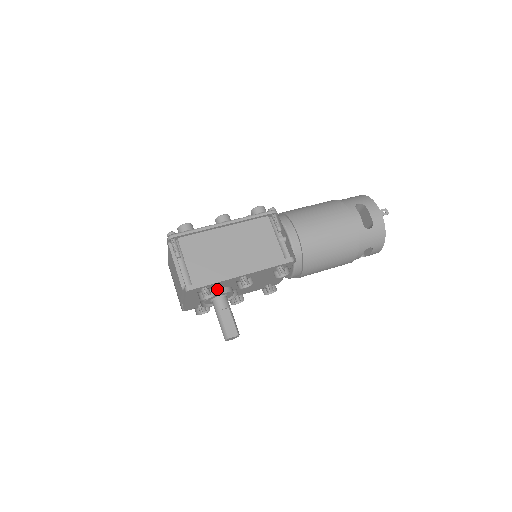
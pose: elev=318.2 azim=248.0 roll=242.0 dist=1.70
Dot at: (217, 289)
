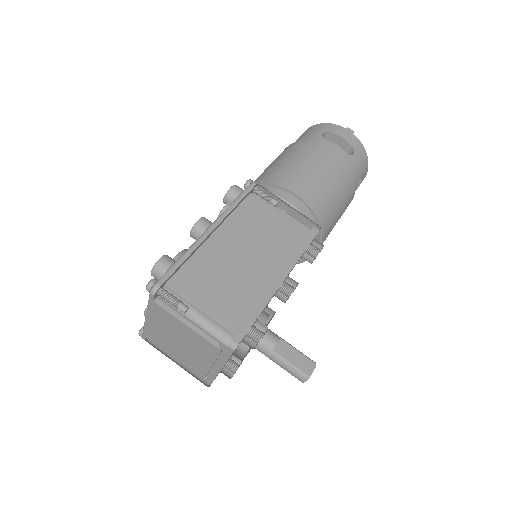
Dot at: occluded
